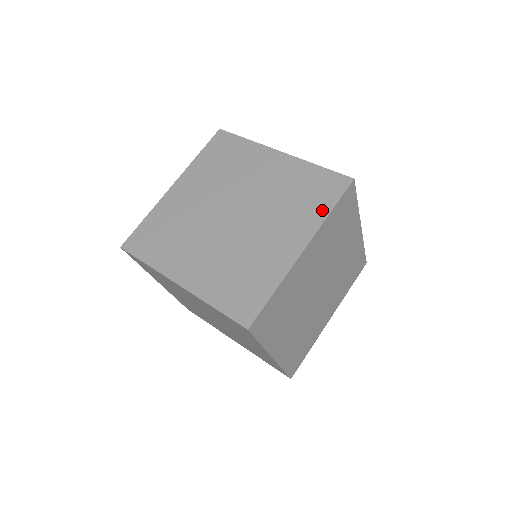
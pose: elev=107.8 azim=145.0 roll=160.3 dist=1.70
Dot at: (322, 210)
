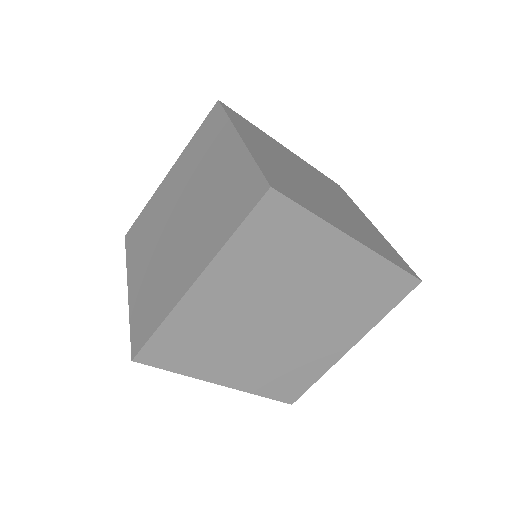
Dot at: (227, 230)
